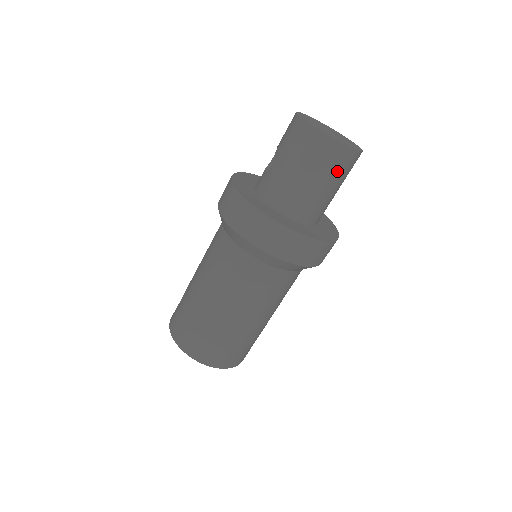
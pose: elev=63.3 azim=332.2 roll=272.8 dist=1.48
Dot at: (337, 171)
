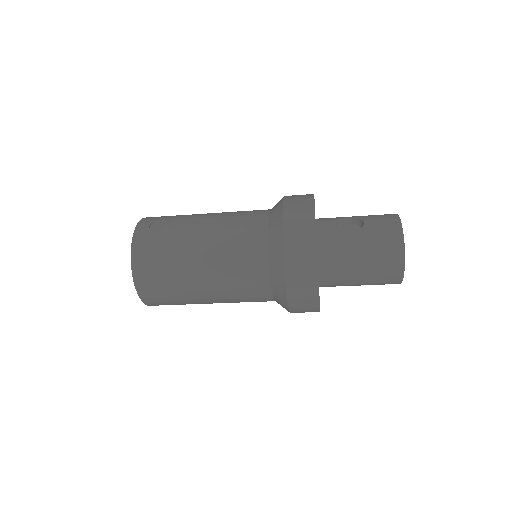
Dot at: (377, 283)
